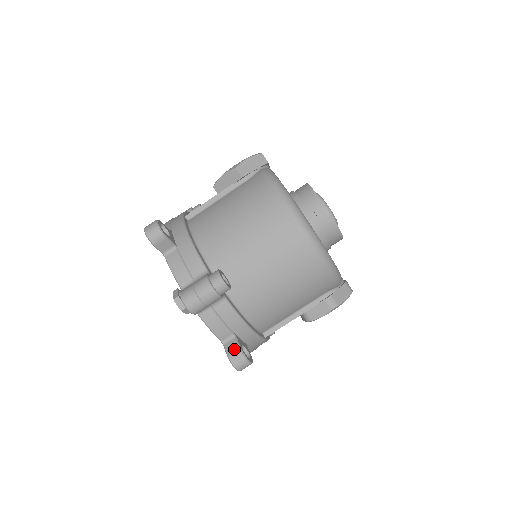
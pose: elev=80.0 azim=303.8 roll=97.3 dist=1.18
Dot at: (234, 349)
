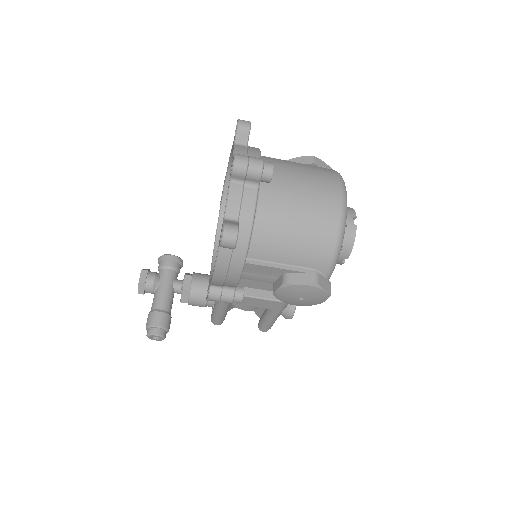
Dot at: (233, 223)
